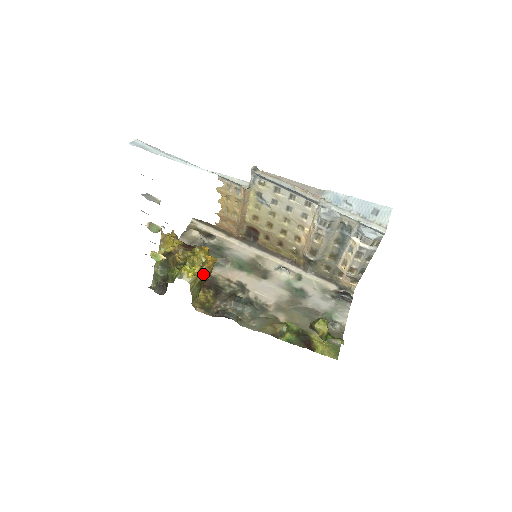
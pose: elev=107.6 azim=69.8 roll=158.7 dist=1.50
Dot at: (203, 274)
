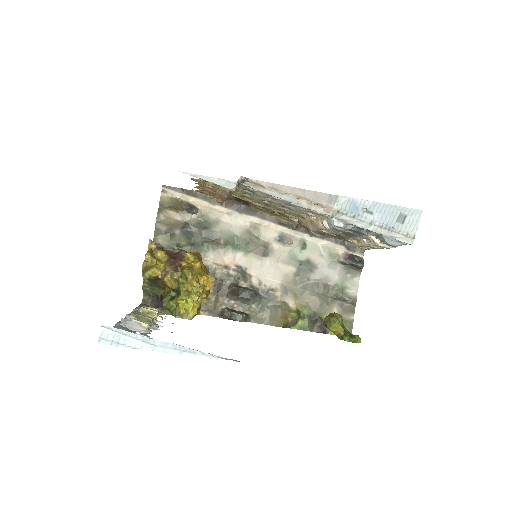
Dot at: (202, 297)
